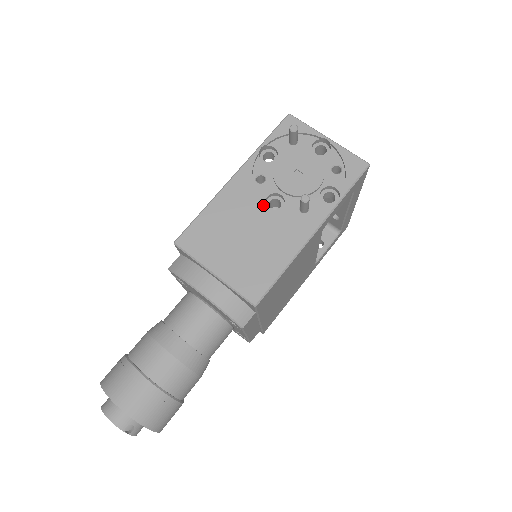
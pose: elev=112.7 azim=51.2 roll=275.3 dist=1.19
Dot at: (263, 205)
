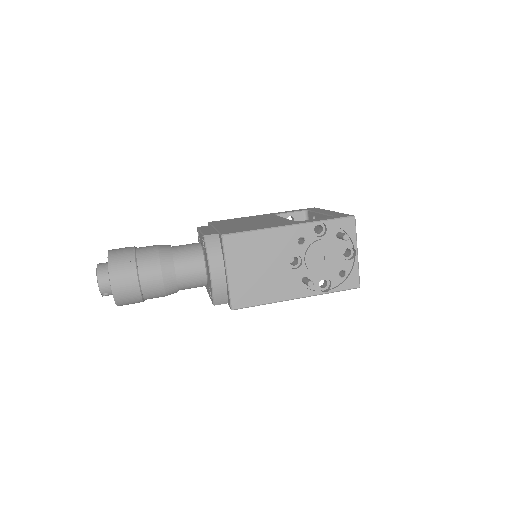
Dot at: (288, 259)
